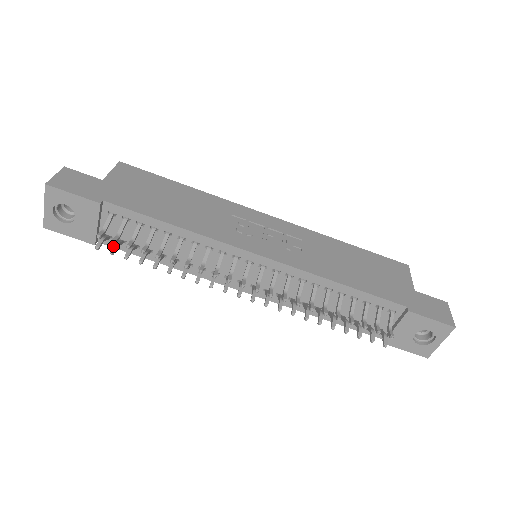
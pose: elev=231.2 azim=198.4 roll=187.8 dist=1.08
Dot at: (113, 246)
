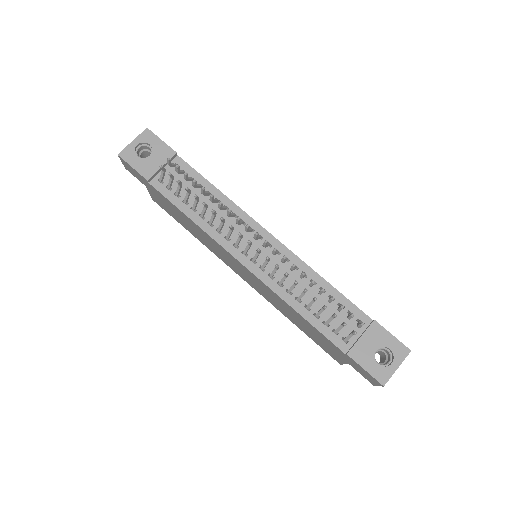
Dot at: occluded
